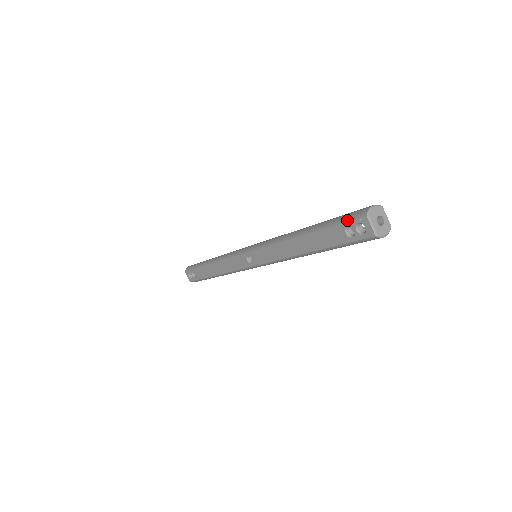
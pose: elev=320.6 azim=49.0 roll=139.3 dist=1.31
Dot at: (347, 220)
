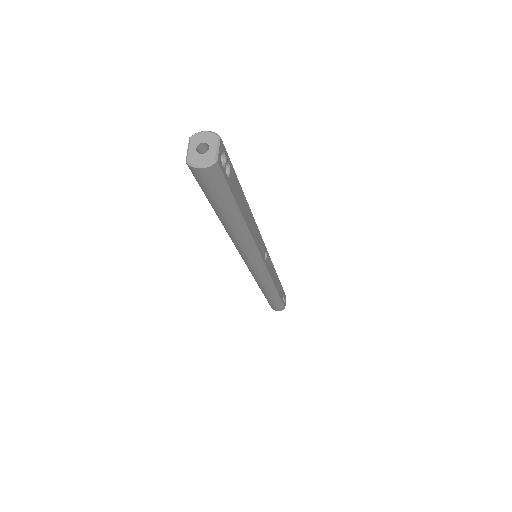
Dot at: occluded
